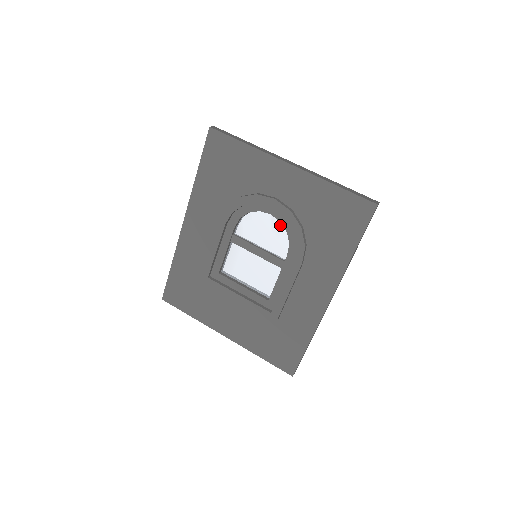
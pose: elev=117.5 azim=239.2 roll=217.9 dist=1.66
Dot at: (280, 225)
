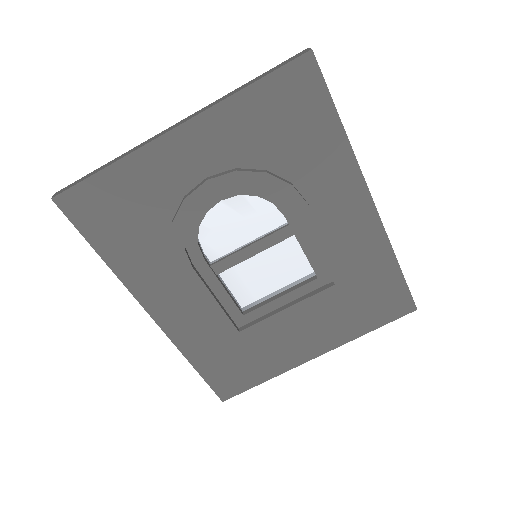
Dot at: (242, 199)
